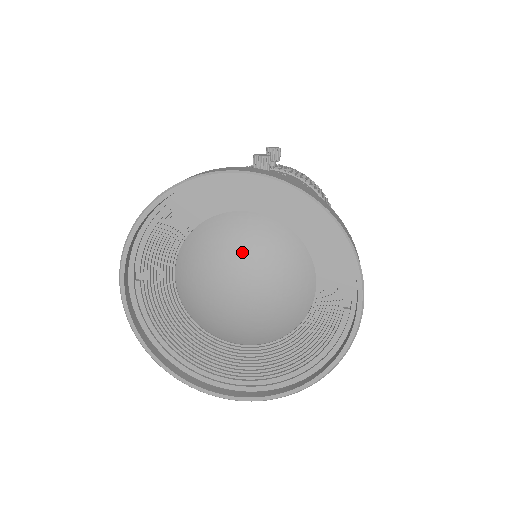
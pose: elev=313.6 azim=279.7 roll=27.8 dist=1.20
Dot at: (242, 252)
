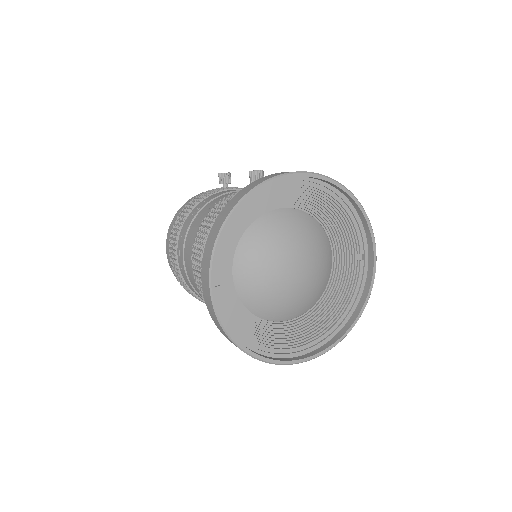
Dot at: (290, 238)
